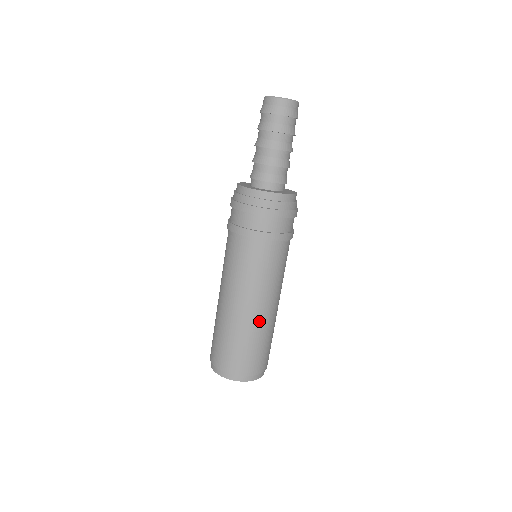
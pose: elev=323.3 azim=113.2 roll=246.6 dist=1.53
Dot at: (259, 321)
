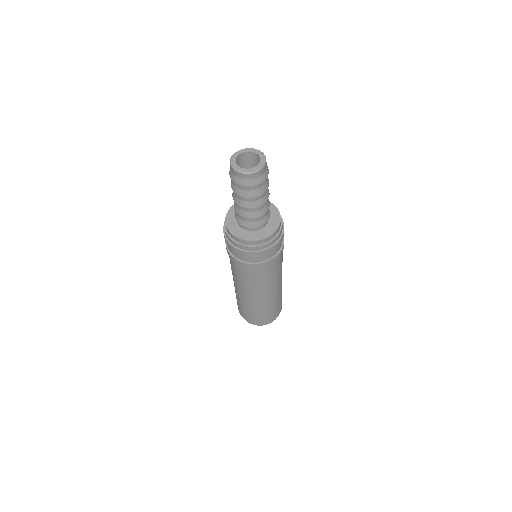
Dot at: (281, 287)
